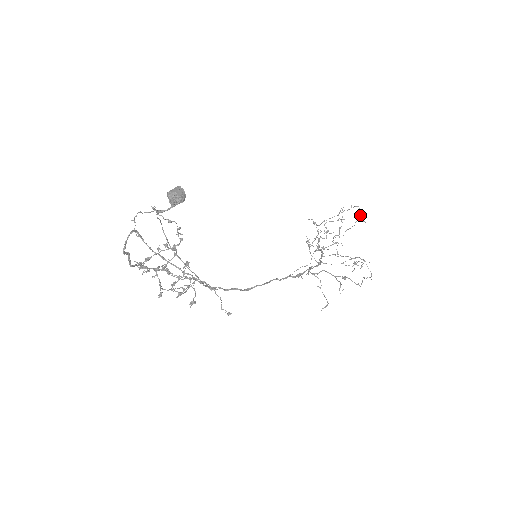
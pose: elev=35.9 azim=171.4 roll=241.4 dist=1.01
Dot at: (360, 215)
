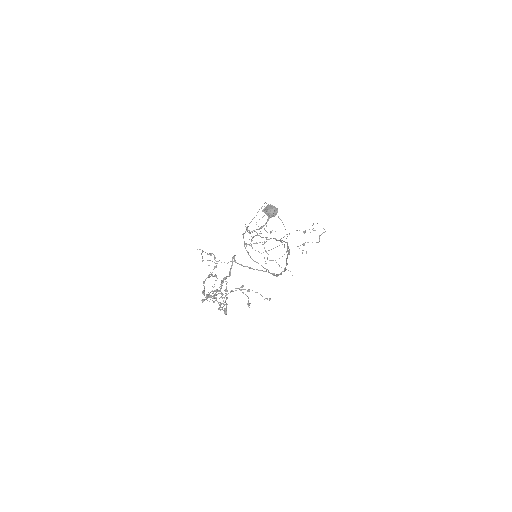
Dot at: occluded
